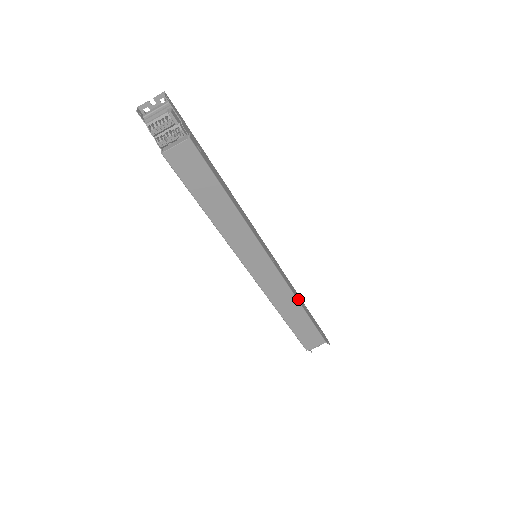
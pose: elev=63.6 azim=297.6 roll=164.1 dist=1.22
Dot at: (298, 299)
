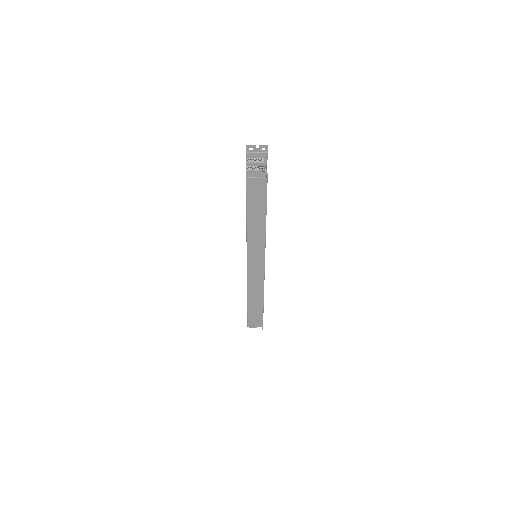
Dot at: occluded
